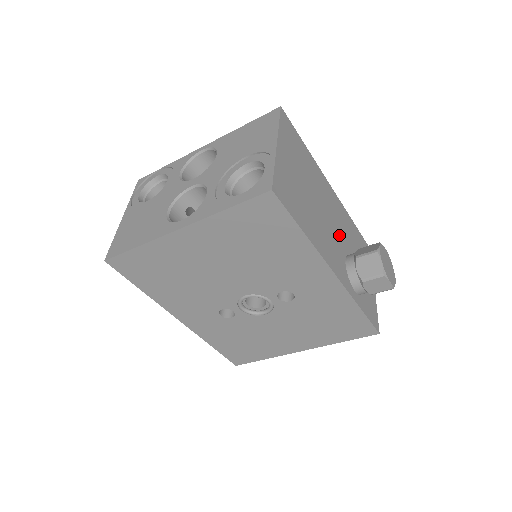
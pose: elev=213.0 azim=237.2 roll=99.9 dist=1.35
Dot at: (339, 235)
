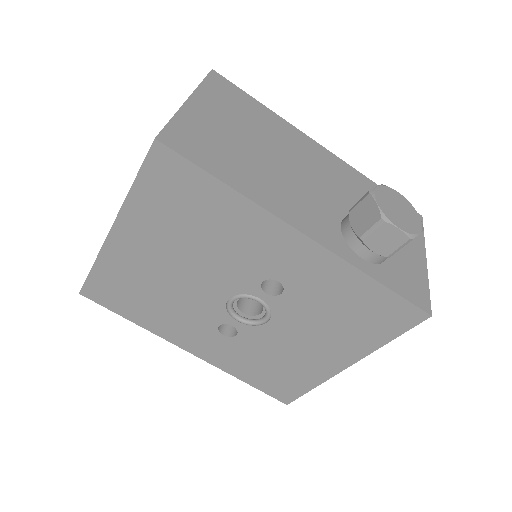
Dot at: (330, 194)
